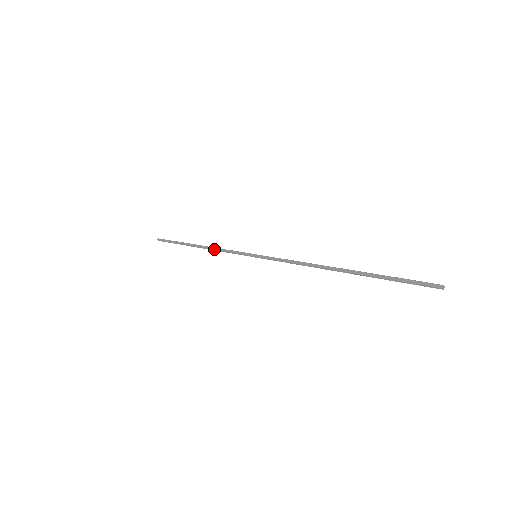
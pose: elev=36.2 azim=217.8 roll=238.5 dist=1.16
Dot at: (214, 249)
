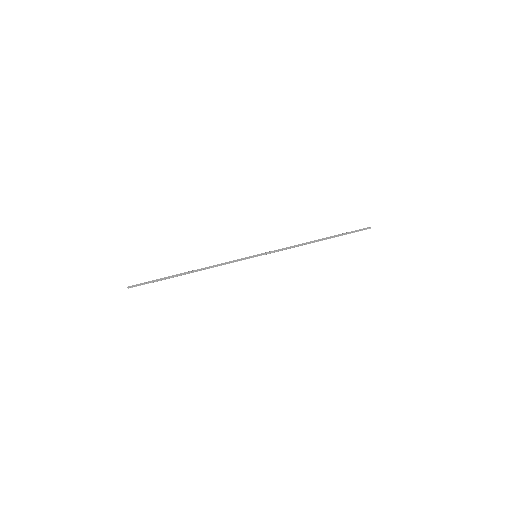
Dot at: (213, 266)
